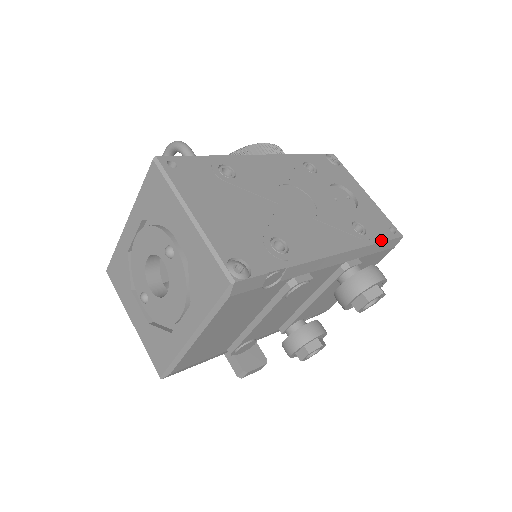
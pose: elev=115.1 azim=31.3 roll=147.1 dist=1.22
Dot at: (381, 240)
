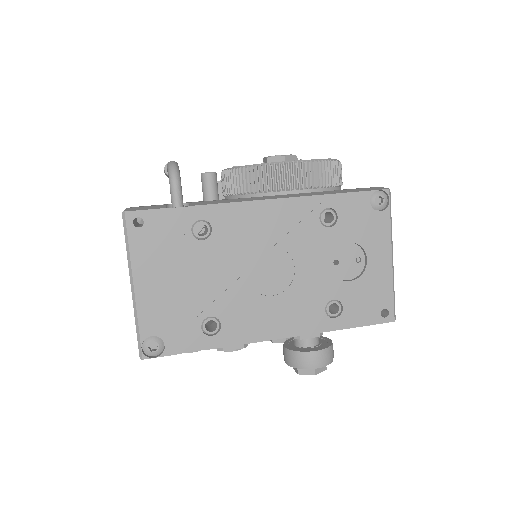
Dot at: (354, 325)
